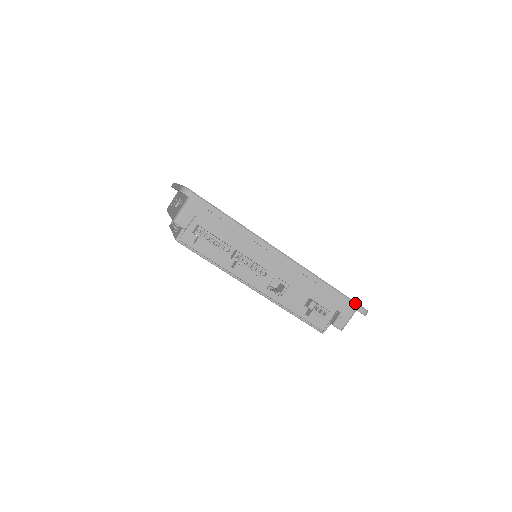
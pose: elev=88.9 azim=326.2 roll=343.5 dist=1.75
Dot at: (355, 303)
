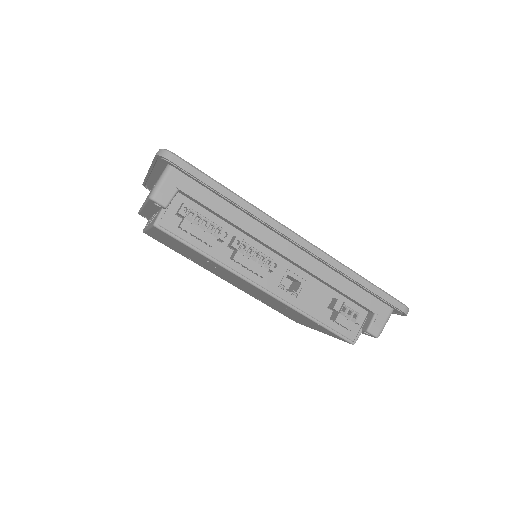
Dot at: (393, 298)
